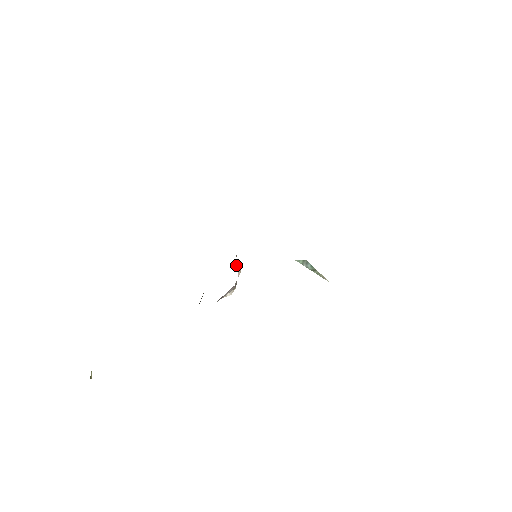
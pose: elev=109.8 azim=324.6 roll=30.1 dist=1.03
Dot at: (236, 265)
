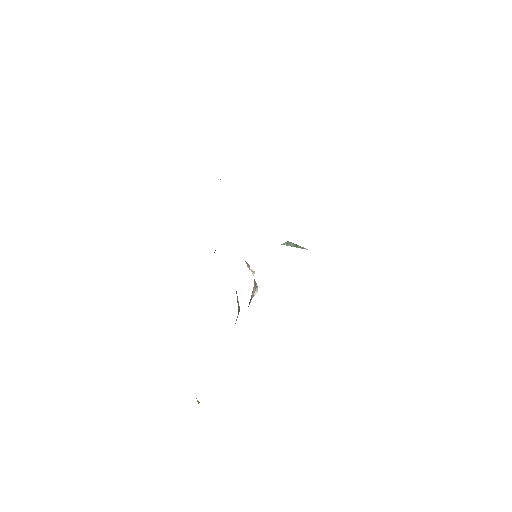
Dot at: (249, 269)
